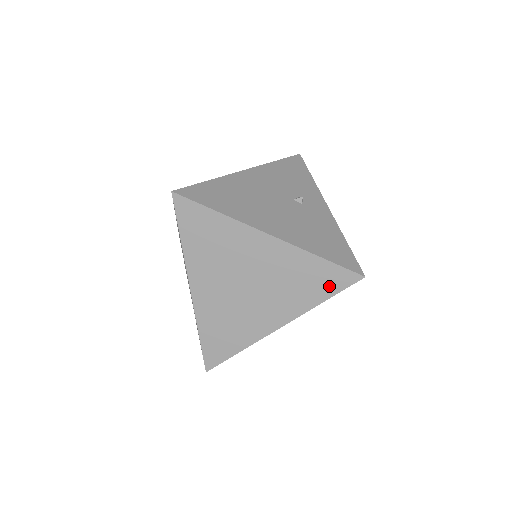
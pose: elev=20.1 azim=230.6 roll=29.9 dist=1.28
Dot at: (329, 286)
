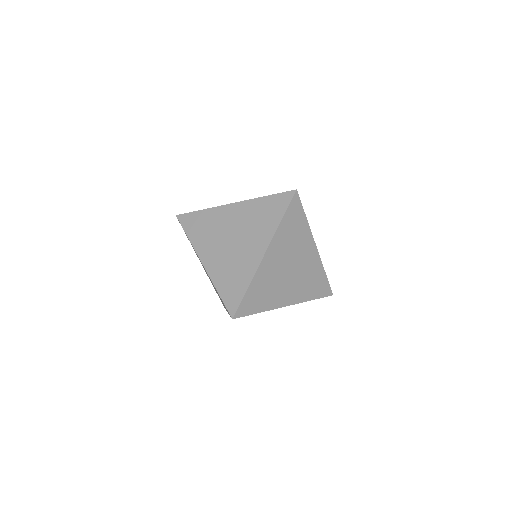
Dot at: (279, 208)
